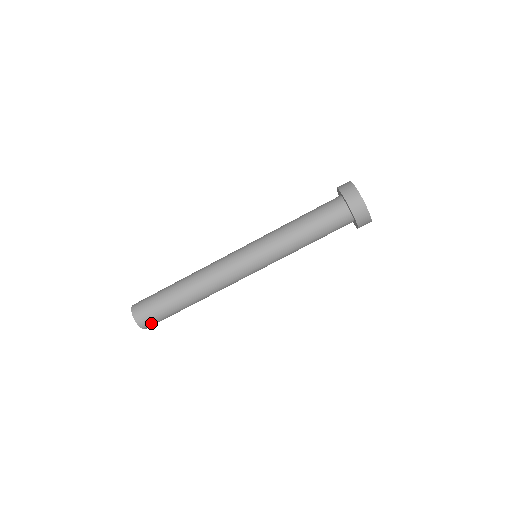
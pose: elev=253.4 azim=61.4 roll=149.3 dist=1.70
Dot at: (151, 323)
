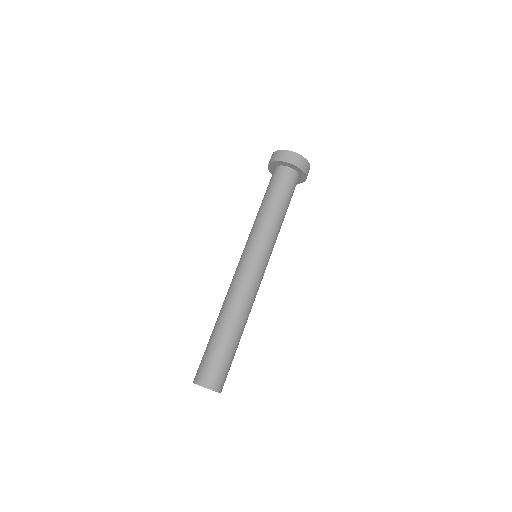
Dot at: (222, 380)
